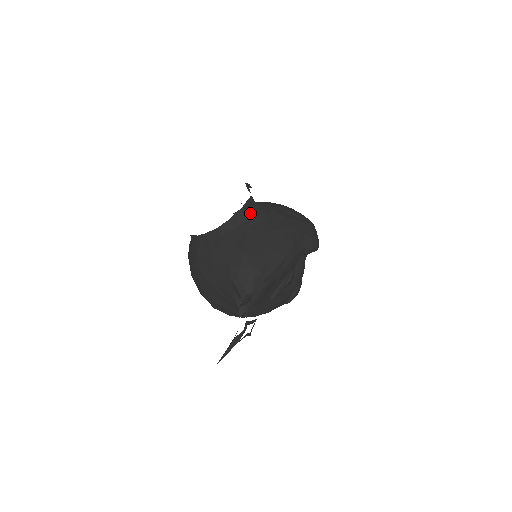
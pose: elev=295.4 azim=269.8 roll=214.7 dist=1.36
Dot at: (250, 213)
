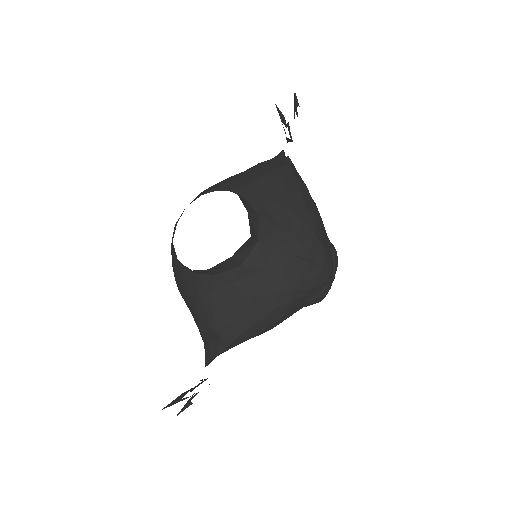
Dot at: (242, 261)
